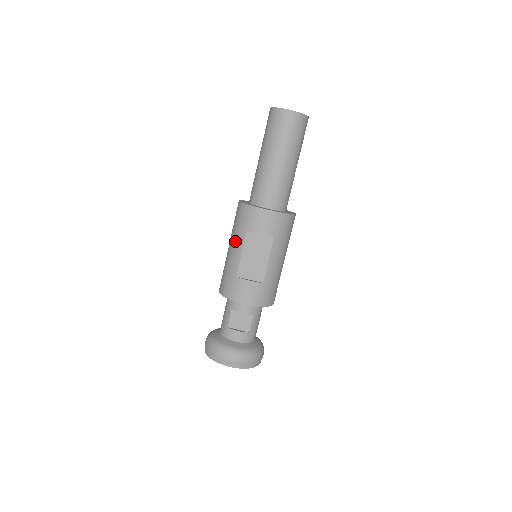
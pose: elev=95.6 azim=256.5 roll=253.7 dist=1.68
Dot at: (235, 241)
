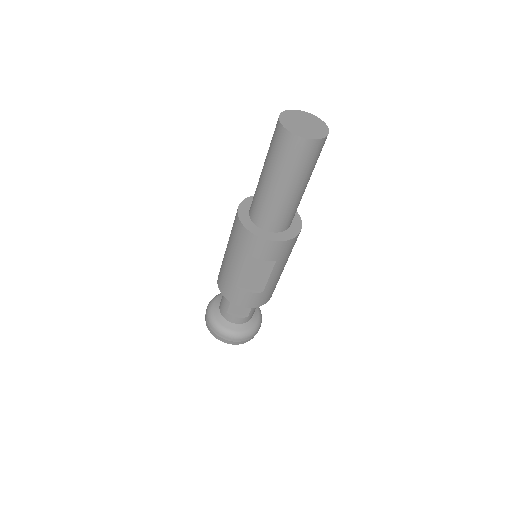
Dot at: (234, 256)
